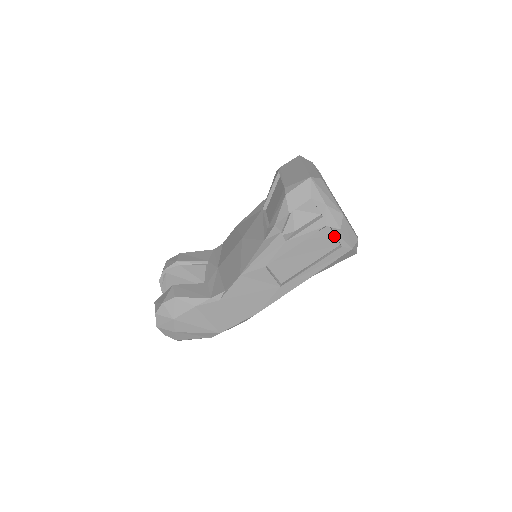
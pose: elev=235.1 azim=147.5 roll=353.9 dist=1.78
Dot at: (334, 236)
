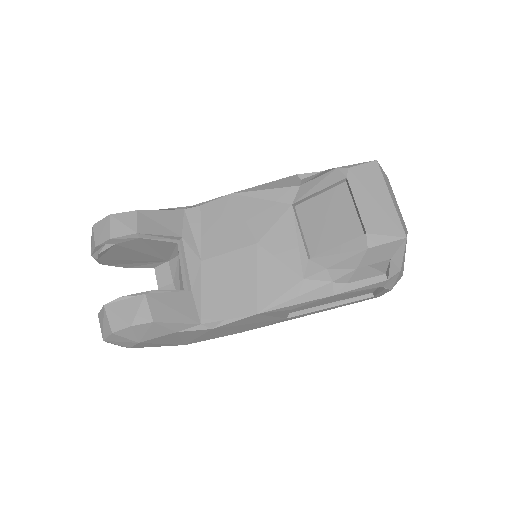
Dot at: (376, 288)
